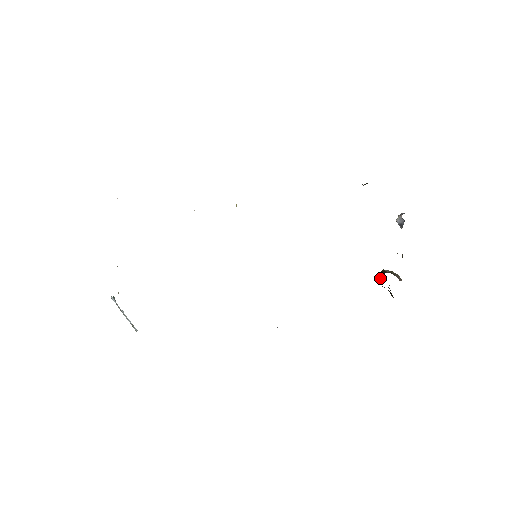
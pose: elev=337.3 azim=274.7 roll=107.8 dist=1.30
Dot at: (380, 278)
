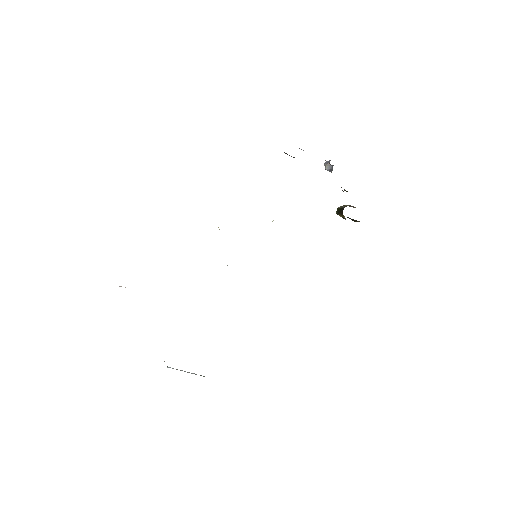
Dot at: (341, 214)
